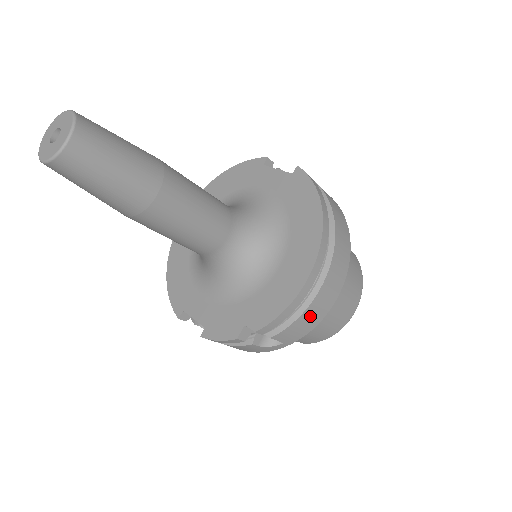
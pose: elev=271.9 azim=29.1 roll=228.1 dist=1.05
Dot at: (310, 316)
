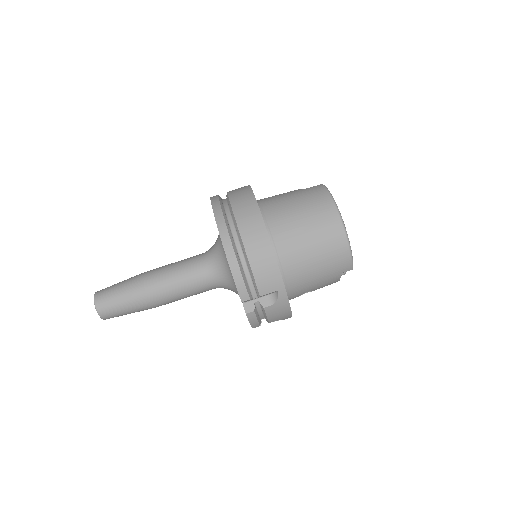
Dot at: (261, 264)
